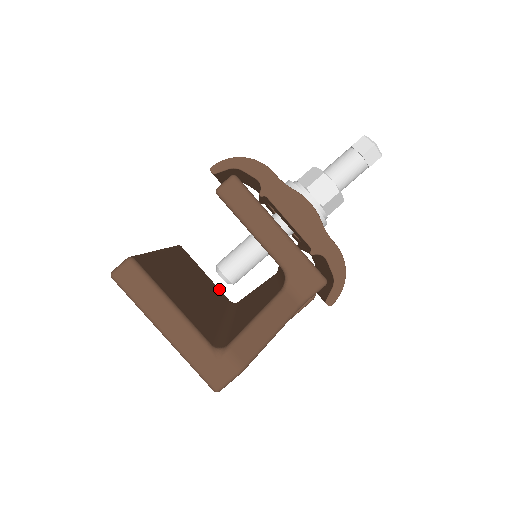
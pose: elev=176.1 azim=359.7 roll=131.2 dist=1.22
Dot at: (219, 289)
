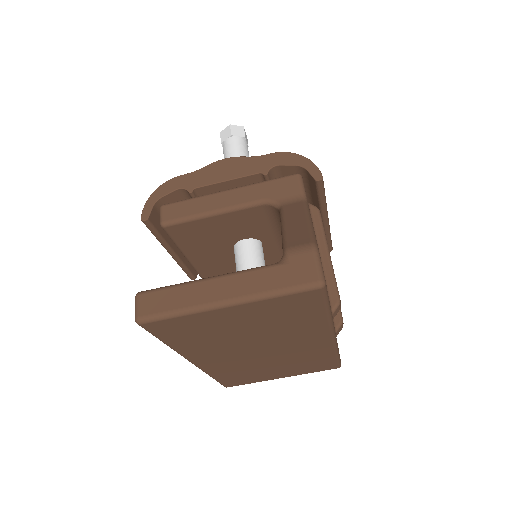
Dot at: occluded
